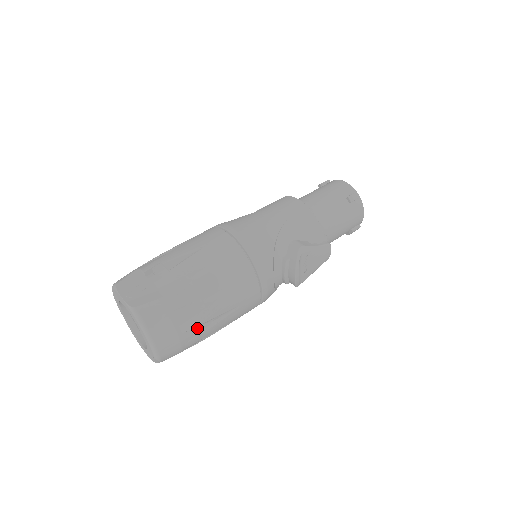
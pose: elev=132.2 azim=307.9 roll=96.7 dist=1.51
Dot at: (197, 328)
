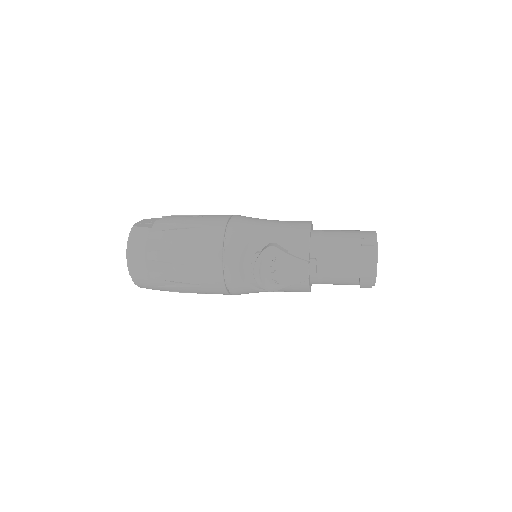
Dot at: (160, 264)
